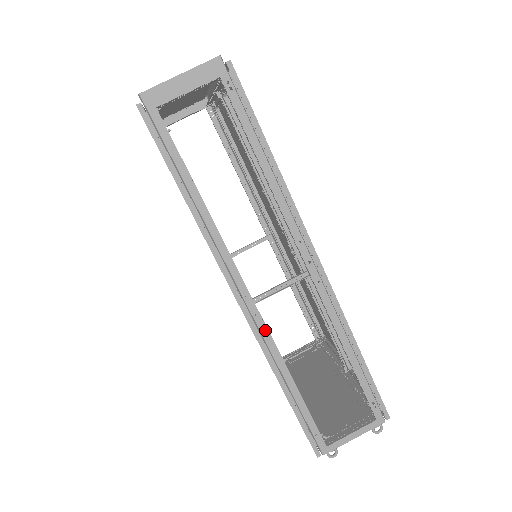
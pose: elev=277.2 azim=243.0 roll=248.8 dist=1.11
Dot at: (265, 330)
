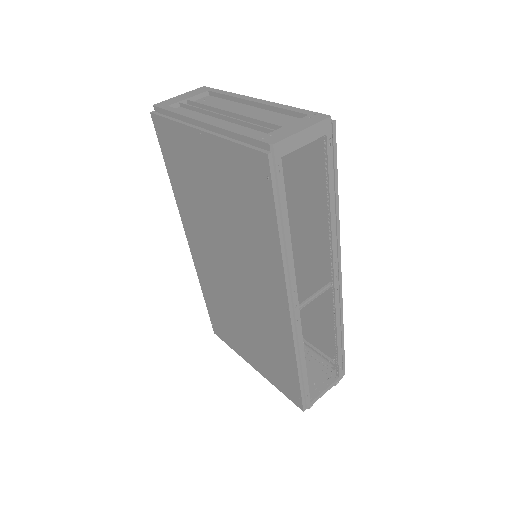
Dot at: (300, 330)
